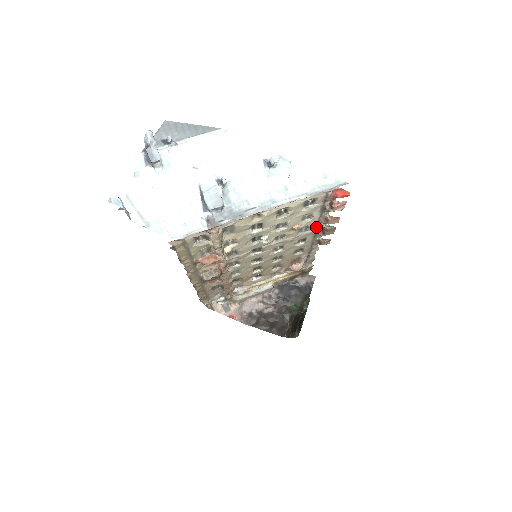
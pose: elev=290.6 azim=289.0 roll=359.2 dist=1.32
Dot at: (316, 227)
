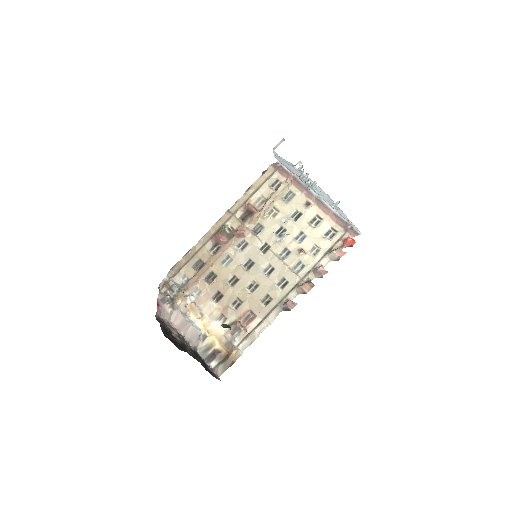
Dot at: (305, 275)
